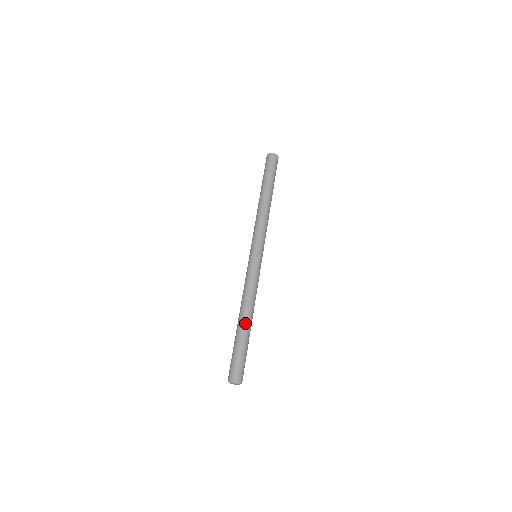
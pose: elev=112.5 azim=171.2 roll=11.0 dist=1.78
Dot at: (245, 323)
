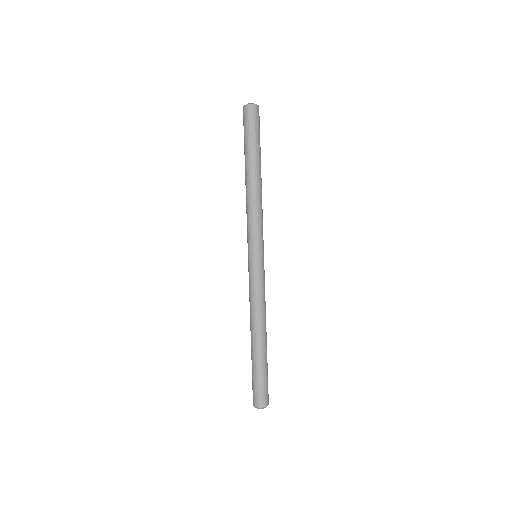
Dot at: (264, 343)
